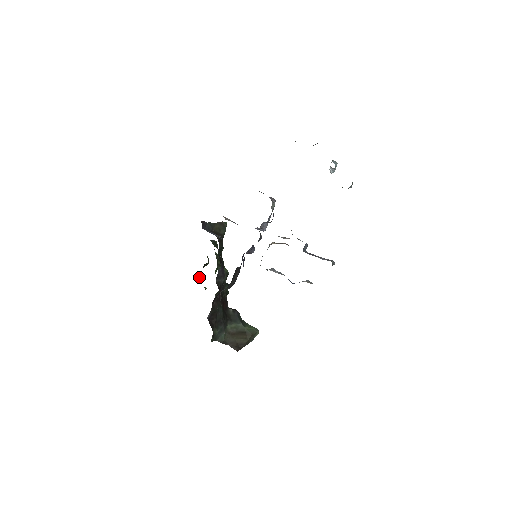
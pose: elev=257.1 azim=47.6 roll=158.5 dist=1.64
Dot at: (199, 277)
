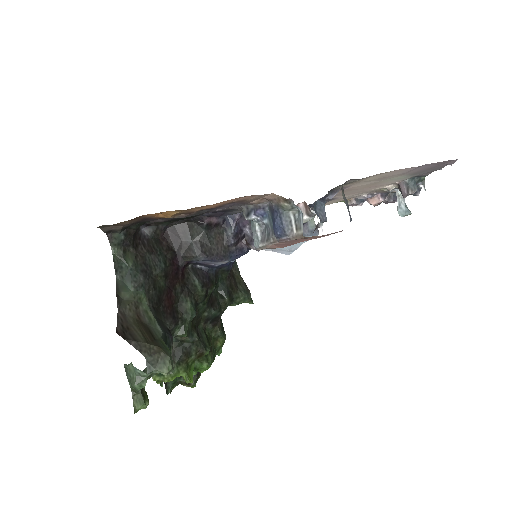
Dot at: occluded
